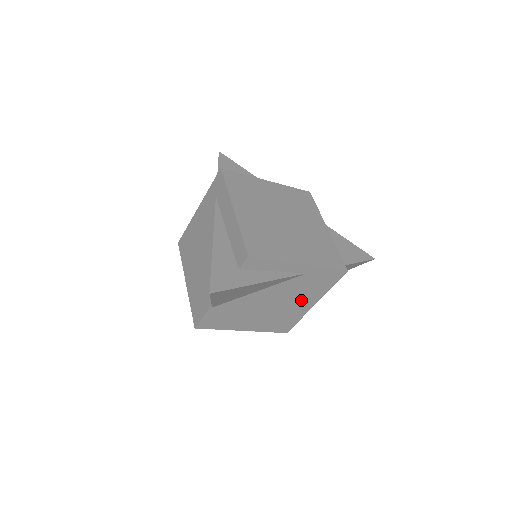
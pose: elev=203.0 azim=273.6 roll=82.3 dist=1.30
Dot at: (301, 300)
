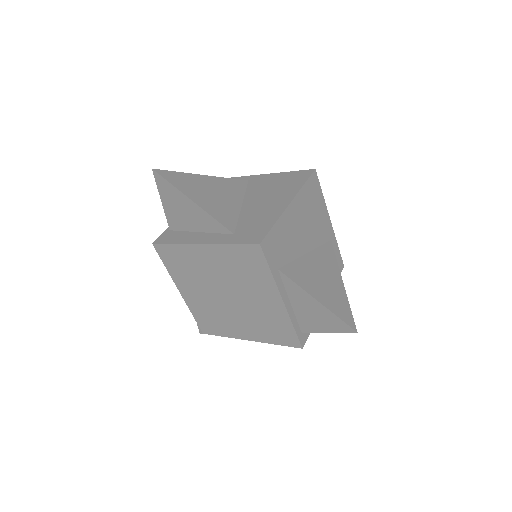
Dot at: occluded
